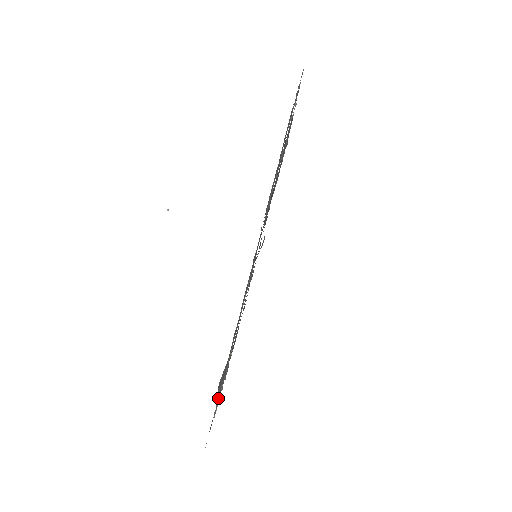
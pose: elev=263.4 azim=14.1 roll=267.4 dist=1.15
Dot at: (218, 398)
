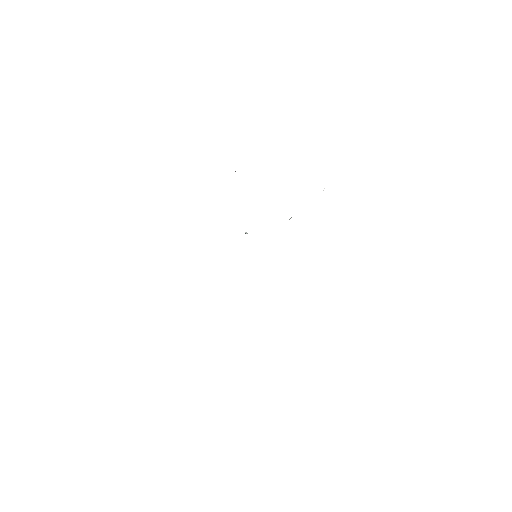
Dot at: occluded
